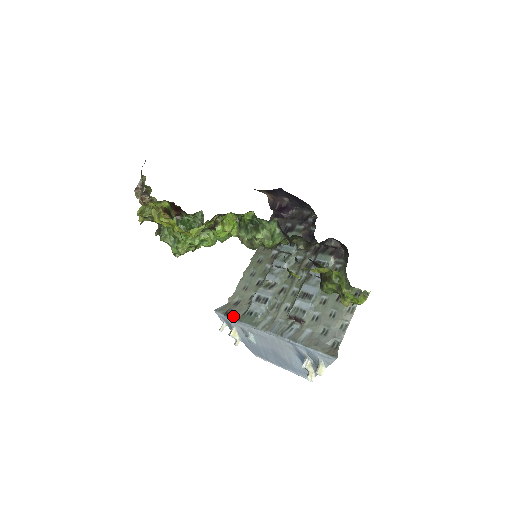
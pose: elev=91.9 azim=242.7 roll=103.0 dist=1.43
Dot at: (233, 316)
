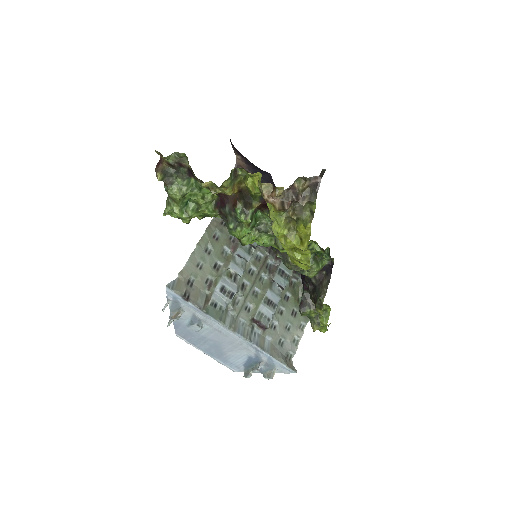
Dot at: (195, 303)
